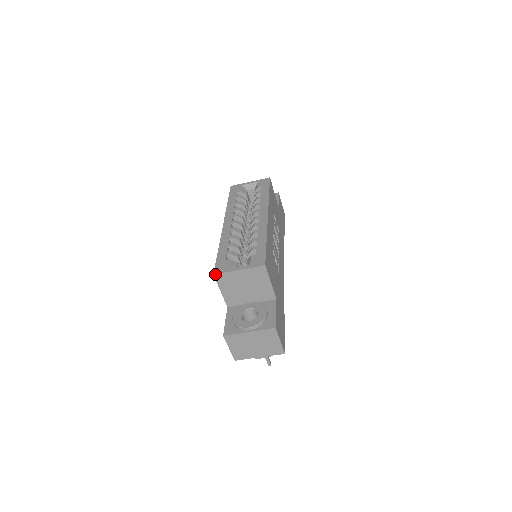
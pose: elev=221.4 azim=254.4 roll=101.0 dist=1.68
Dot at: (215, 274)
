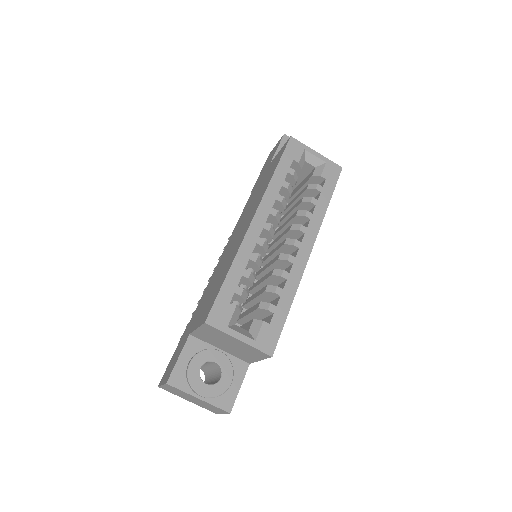
Dot at: (207, 324)
